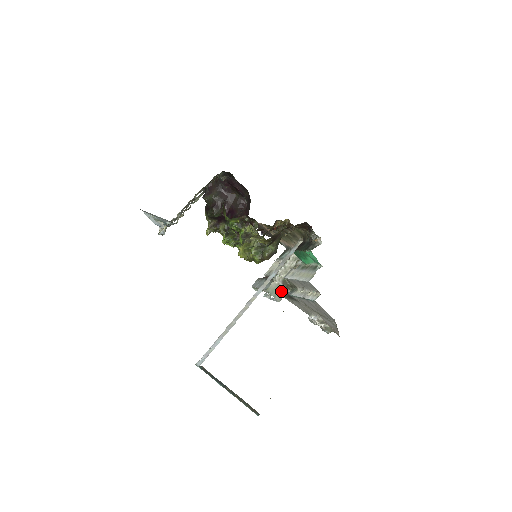
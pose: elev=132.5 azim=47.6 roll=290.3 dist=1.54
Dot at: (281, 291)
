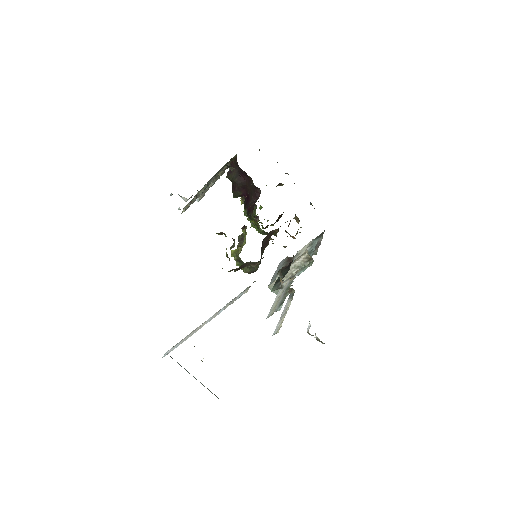
Dot at: occluded
